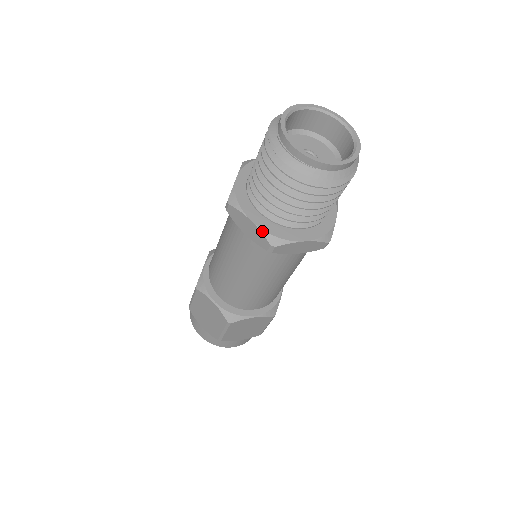
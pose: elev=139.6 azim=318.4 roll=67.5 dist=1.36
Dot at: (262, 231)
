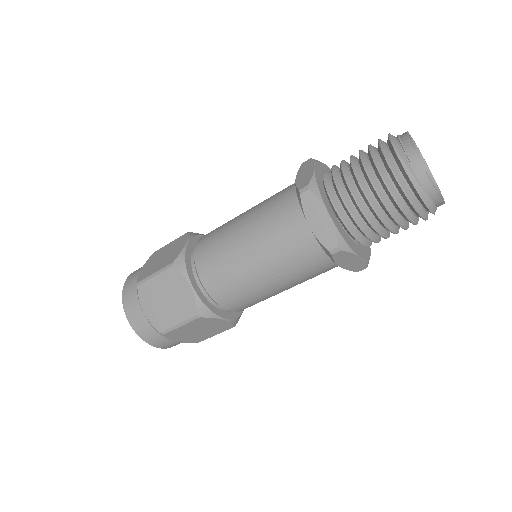
Dot at: (336, 229)
